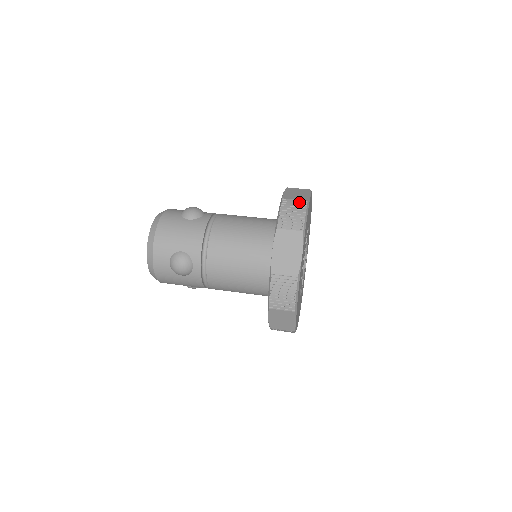
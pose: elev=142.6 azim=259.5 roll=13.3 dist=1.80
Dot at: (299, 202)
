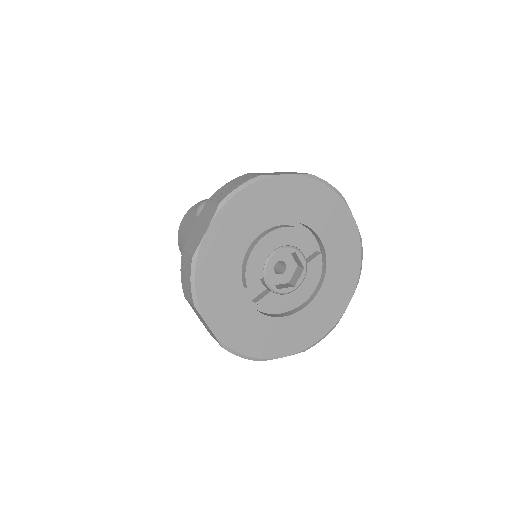
Dot at: occluded
